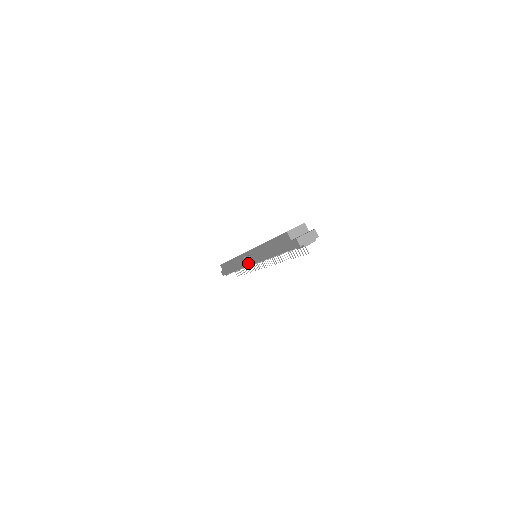
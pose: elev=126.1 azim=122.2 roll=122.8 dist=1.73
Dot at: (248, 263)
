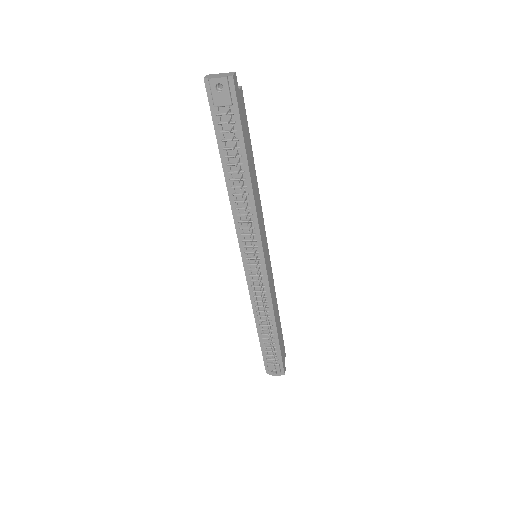
Dot at: (244, 264)
